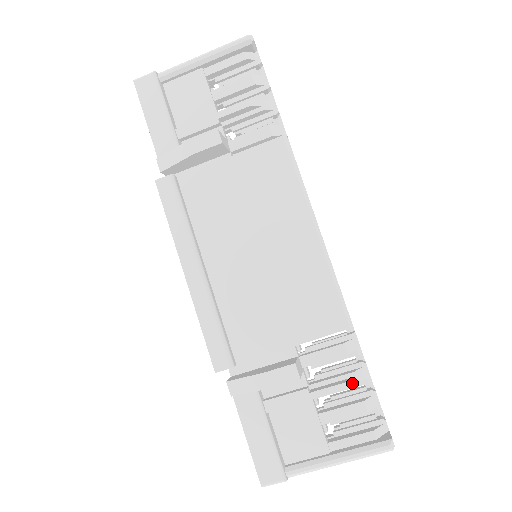
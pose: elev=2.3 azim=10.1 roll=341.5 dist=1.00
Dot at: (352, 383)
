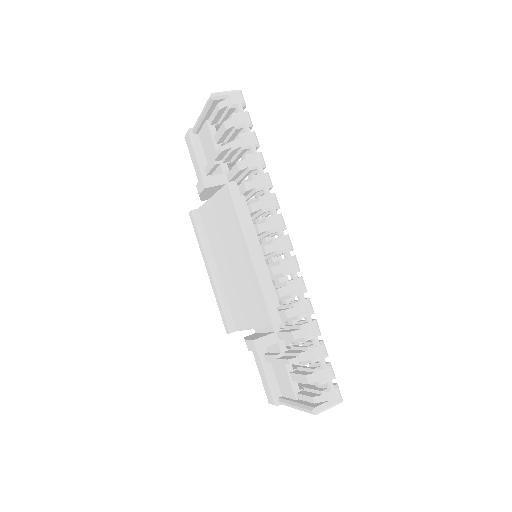
Dot at: (296, 361)
